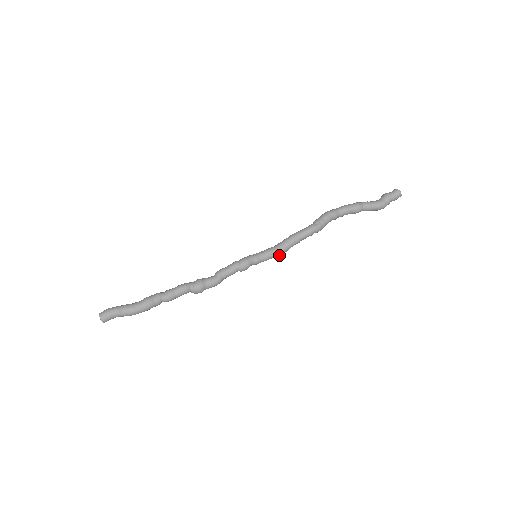
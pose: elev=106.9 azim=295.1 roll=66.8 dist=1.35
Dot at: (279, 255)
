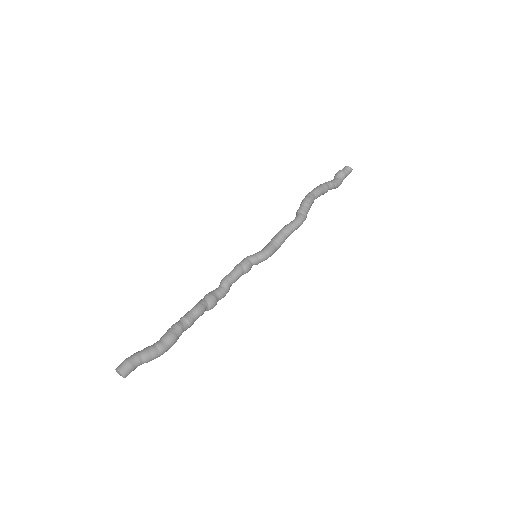
Dot at: (275, 251)
